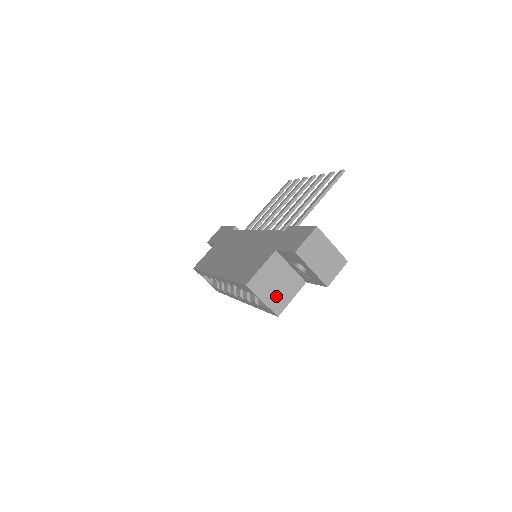
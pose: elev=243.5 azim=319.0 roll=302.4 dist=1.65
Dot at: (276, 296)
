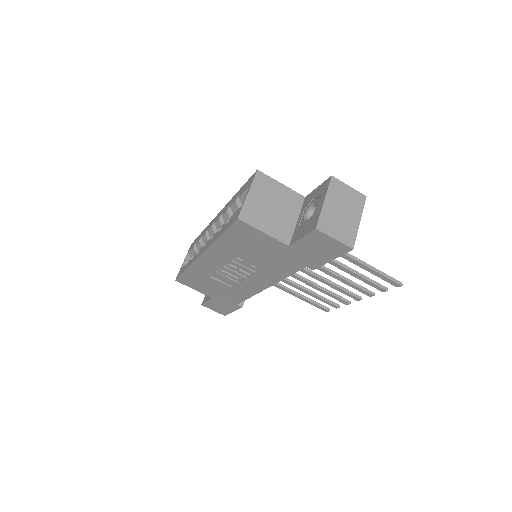
Dot at: (260, 210)
